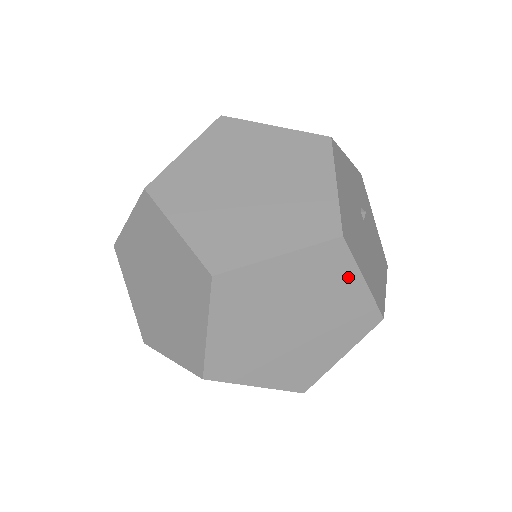
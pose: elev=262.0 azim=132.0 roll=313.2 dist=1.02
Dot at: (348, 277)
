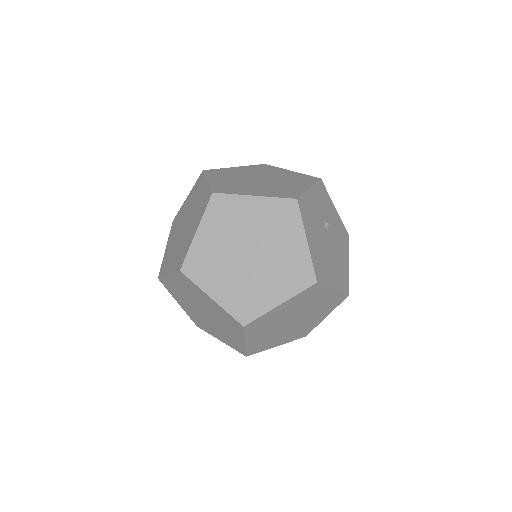
Dot at: (323, 293)
